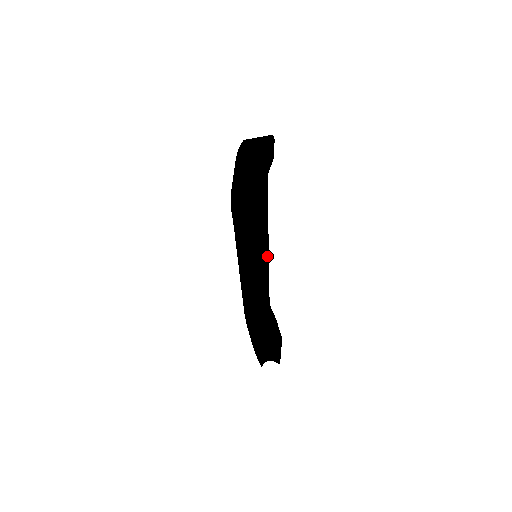
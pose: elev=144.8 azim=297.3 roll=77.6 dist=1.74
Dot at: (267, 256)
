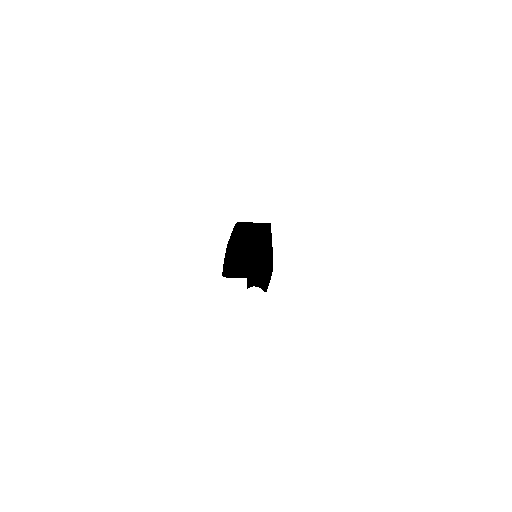
Dot at: occluded
